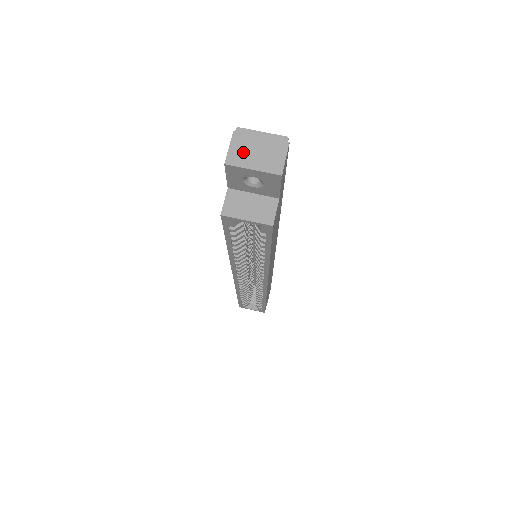
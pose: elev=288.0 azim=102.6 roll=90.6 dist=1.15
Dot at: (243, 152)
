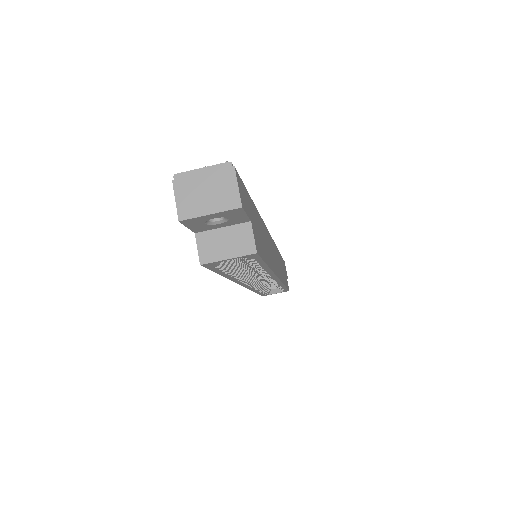
Dot at: (192, 199)
